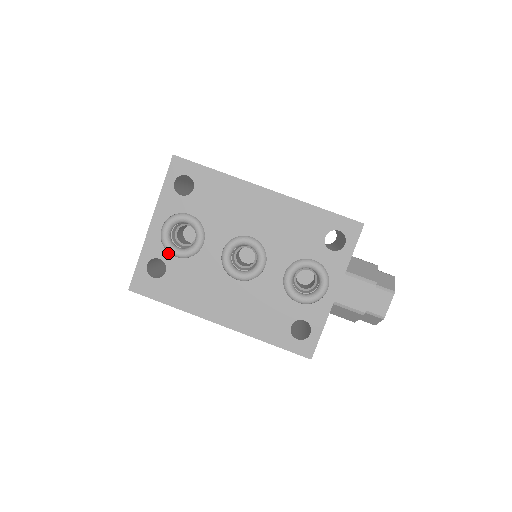
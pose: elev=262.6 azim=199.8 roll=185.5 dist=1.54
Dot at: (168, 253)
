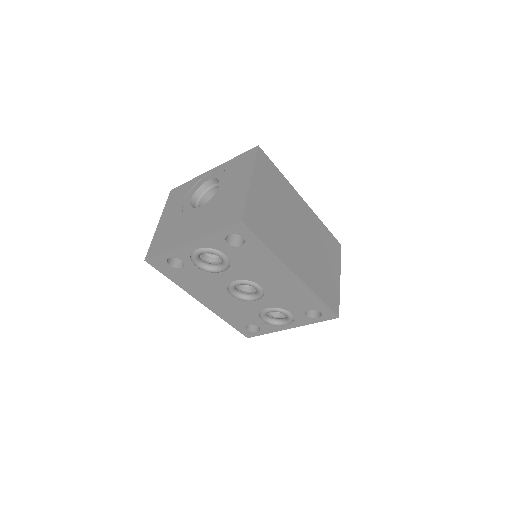
Dot at: (191, 262)
